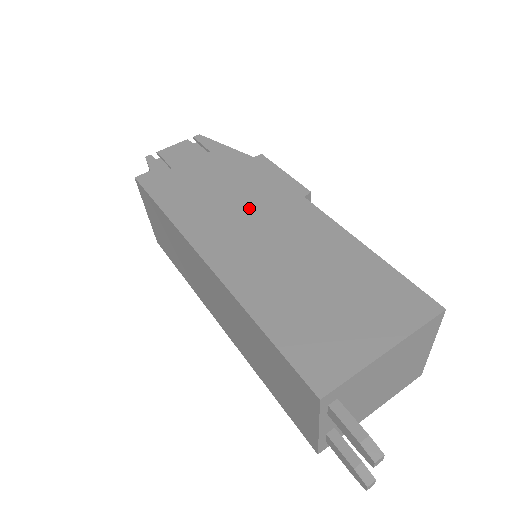
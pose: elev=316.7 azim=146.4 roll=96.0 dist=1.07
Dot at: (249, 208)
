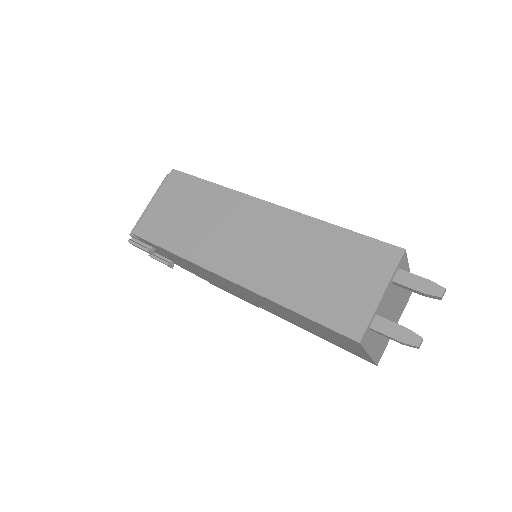
Dot at: occluded
